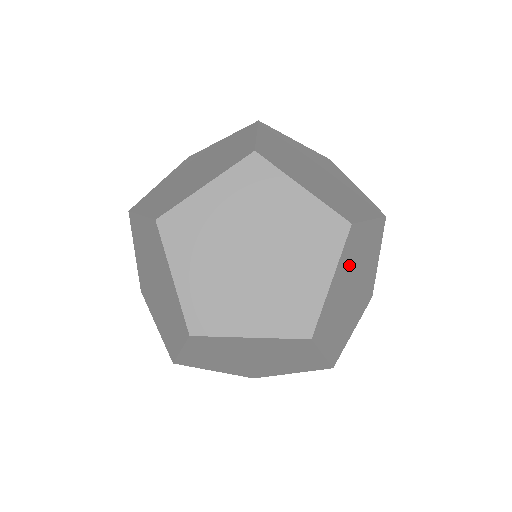
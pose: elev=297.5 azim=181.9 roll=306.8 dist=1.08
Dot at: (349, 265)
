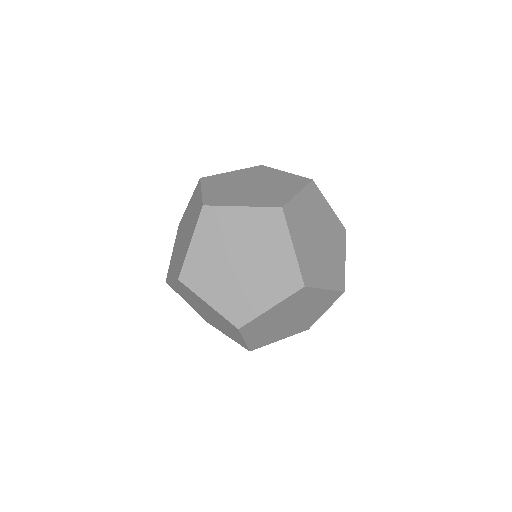
Dot at: (292, 305)
